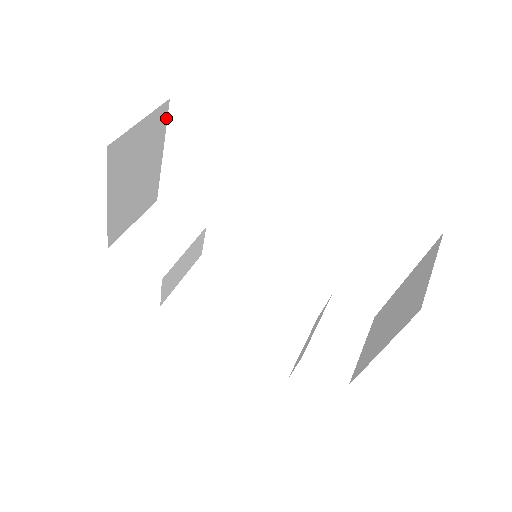
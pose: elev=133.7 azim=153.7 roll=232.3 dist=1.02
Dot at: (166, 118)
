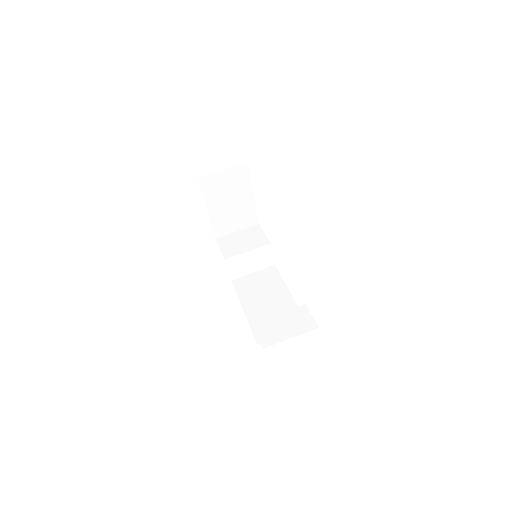
Dot at: (248, 173)
